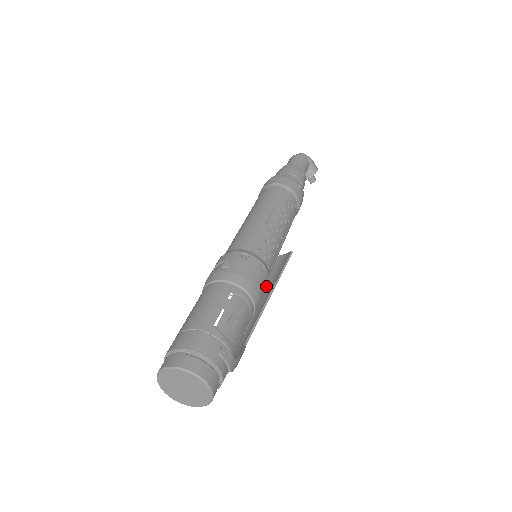
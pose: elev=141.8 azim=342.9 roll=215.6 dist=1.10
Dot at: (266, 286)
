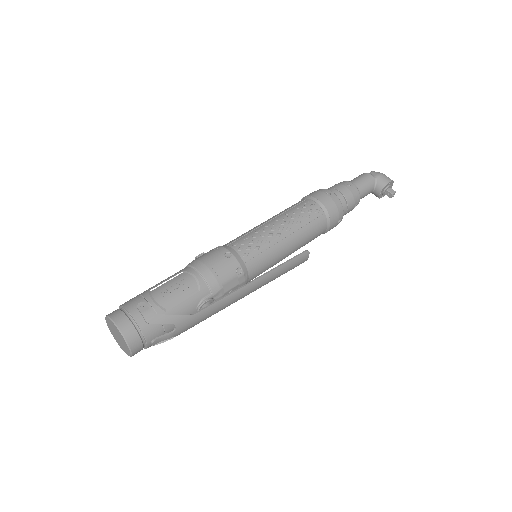
Dot at: (234, 270)
